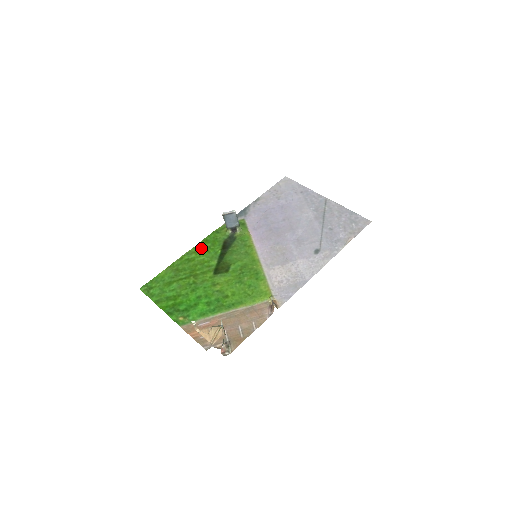
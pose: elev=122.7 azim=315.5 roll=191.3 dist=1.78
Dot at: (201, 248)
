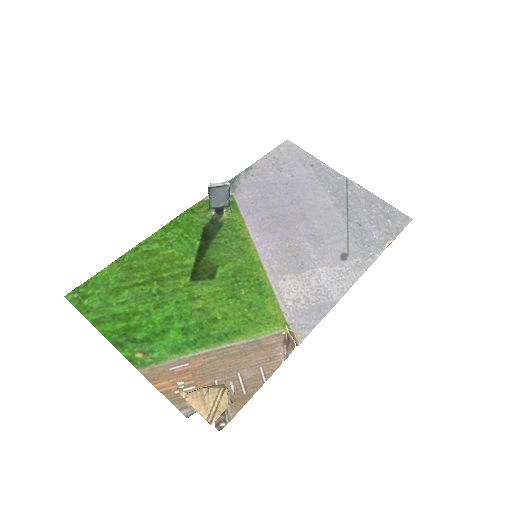
Dot at: (168, 235)
